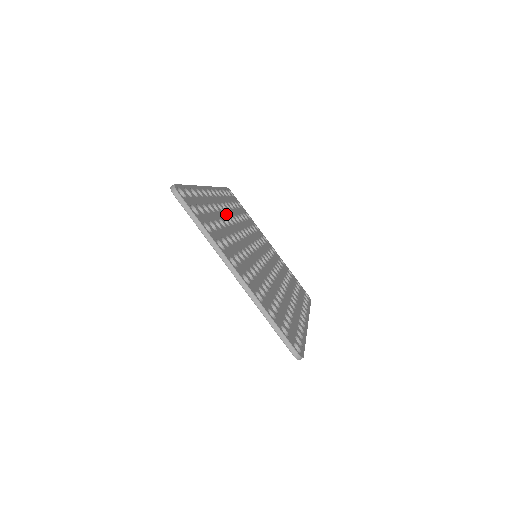
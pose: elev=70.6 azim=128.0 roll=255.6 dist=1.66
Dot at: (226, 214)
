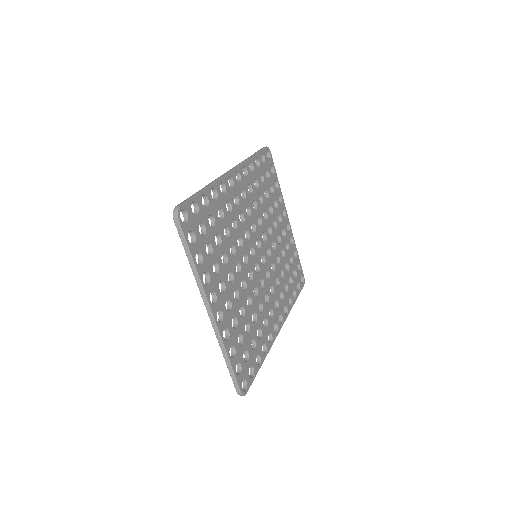
Dot at: (241, 208)
